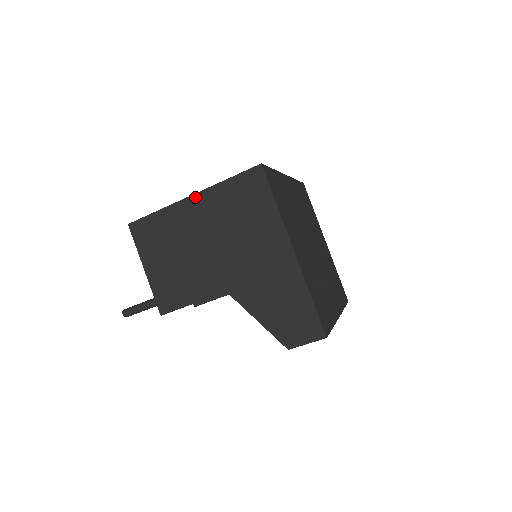
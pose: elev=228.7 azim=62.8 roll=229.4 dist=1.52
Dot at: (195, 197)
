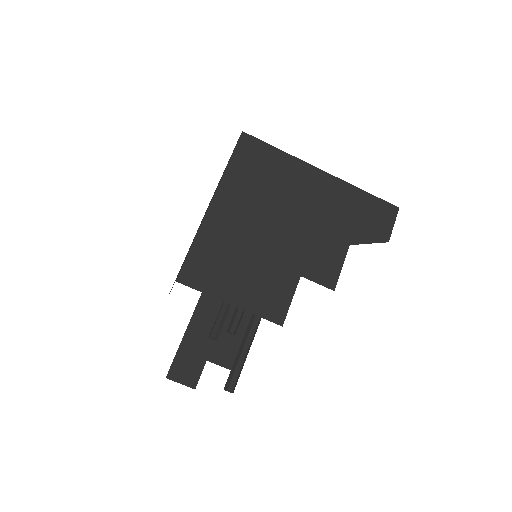
Dot at: (215, 200)
